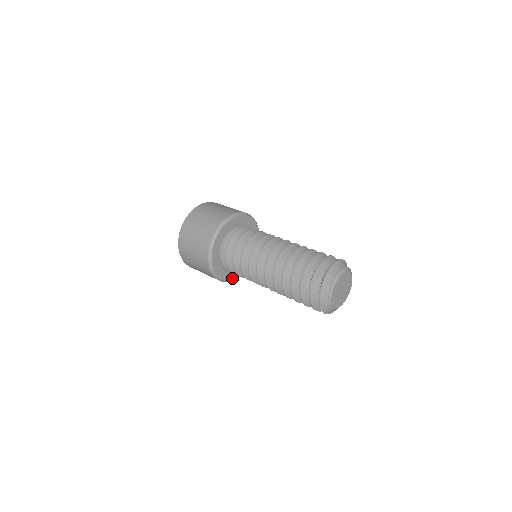
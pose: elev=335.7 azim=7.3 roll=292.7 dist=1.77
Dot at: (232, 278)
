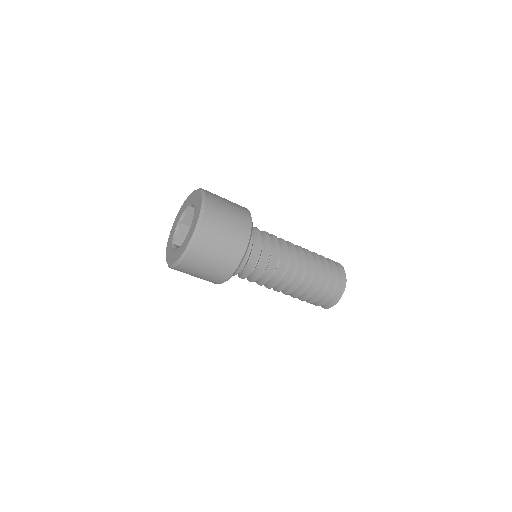
Dot at: occluded
